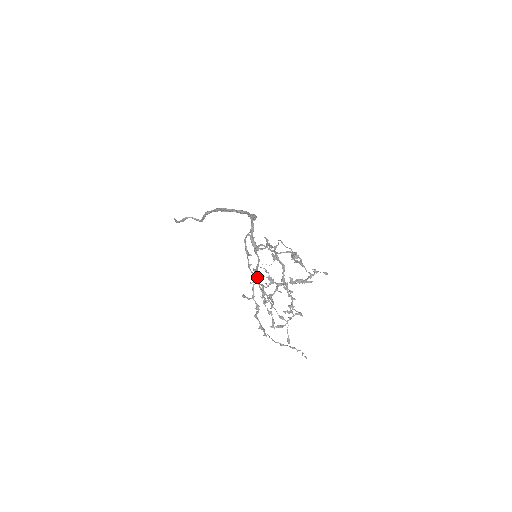
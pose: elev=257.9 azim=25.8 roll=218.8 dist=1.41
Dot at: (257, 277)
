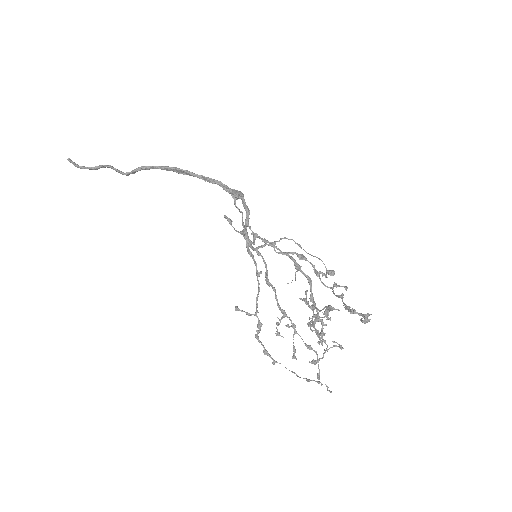
Dot at: (275, 292)
